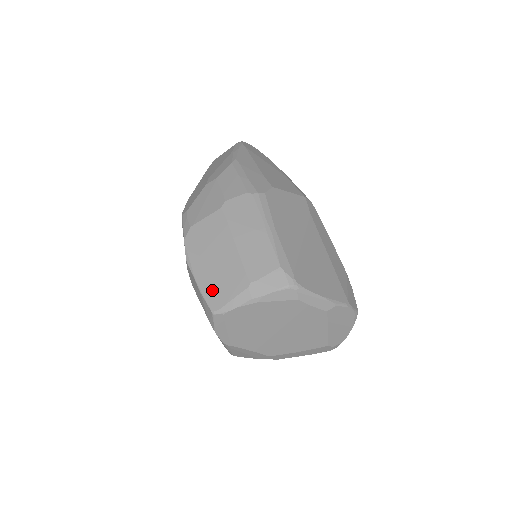
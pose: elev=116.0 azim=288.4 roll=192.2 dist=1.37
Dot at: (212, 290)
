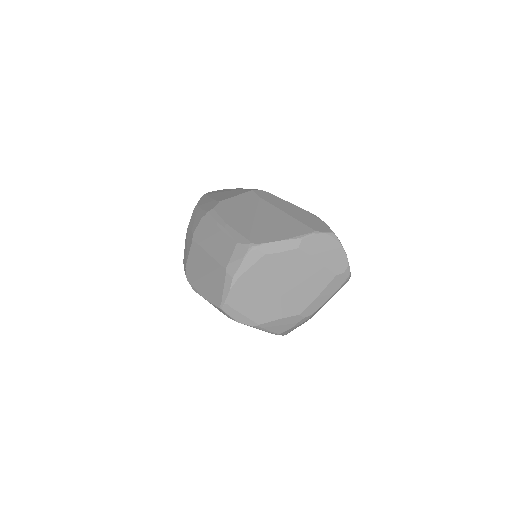
Dot at: (212, 294)
